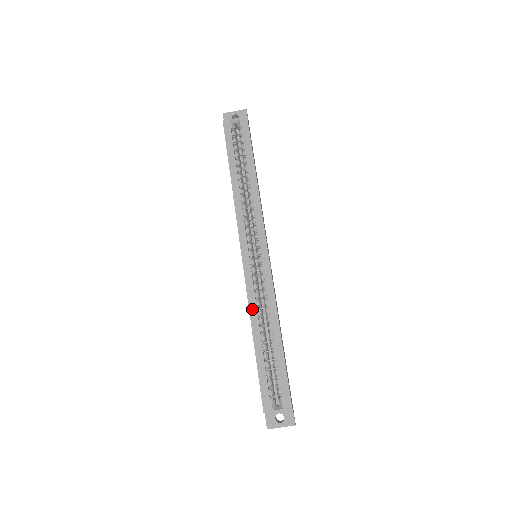
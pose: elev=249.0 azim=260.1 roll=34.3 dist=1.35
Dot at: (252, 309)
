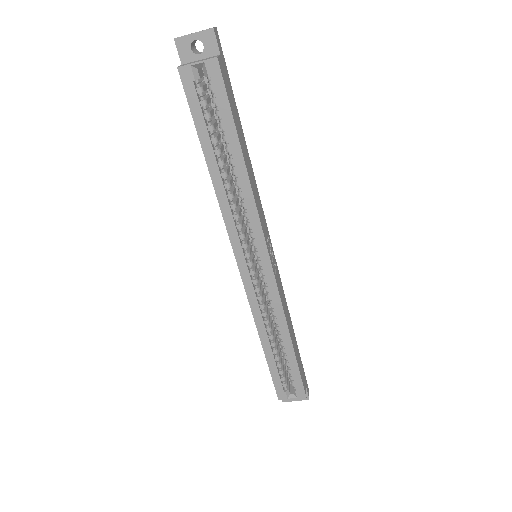
Dot at: (258, 321)
